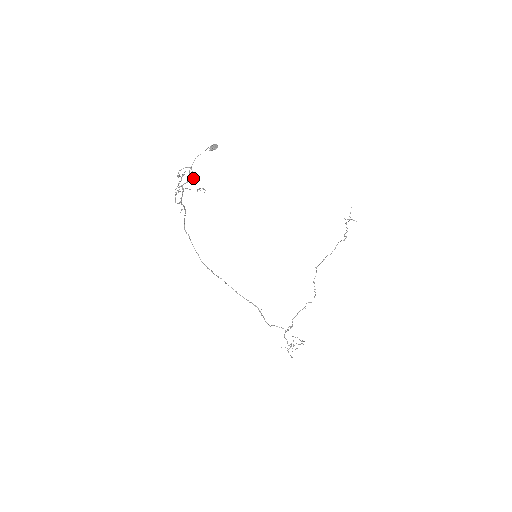
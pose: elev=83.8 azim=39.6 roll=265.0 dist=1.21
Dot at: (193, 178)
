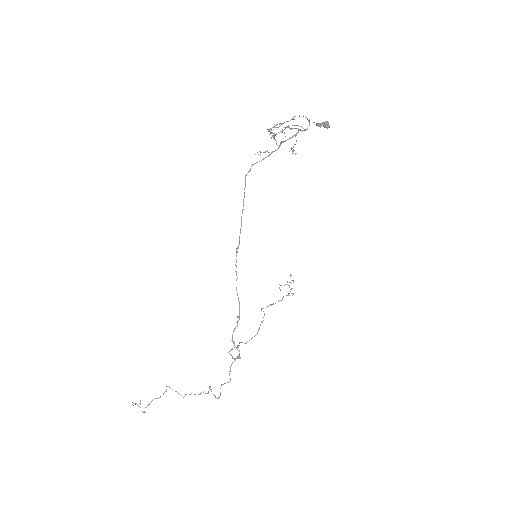
Dot at: occluded
